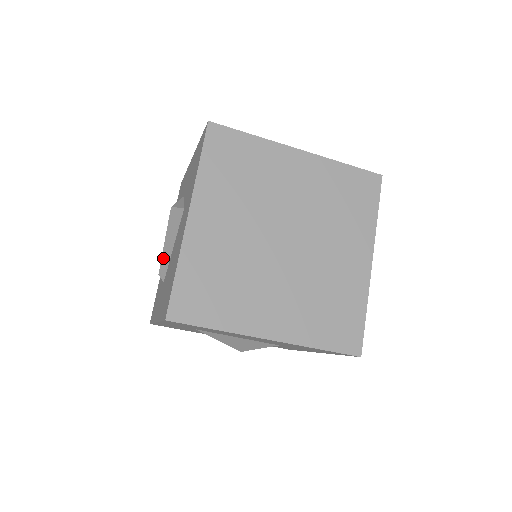
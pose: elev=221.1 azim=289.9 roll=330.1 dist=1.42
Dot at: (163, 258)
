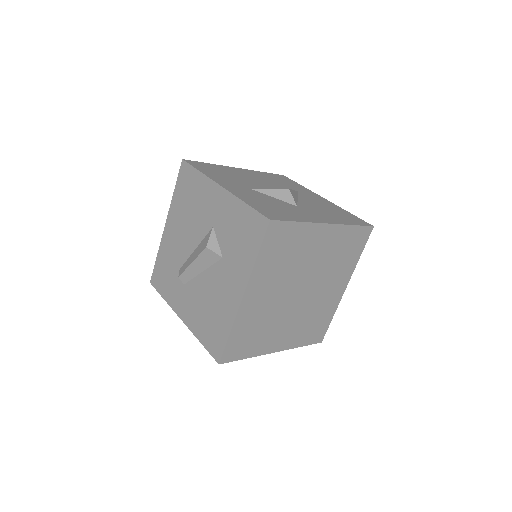
Dot at: (187, 271)
